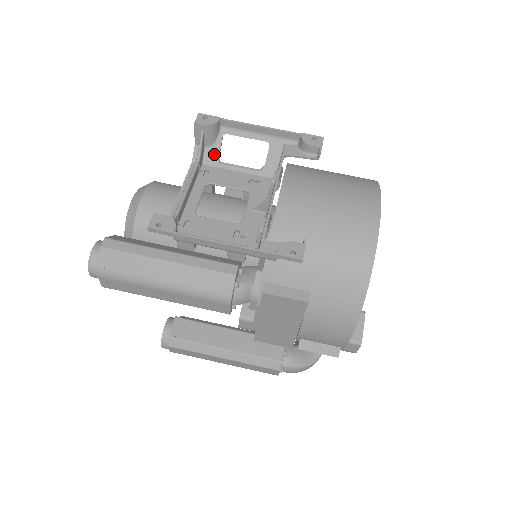
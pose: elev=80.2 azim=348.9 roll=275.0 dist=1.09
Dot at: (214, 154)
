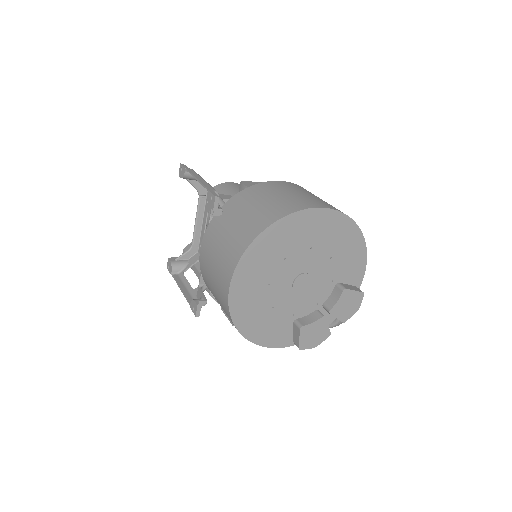
Dot at: occluded
